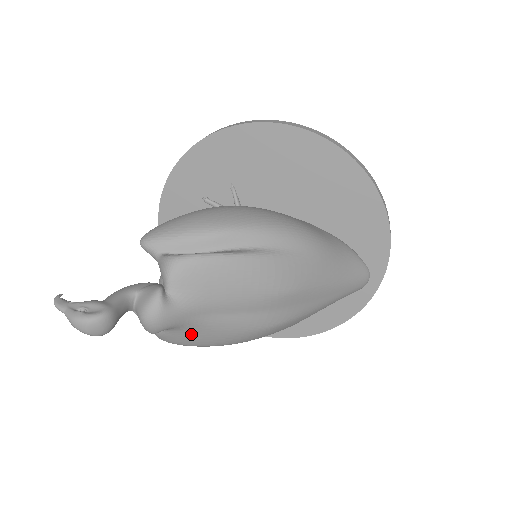
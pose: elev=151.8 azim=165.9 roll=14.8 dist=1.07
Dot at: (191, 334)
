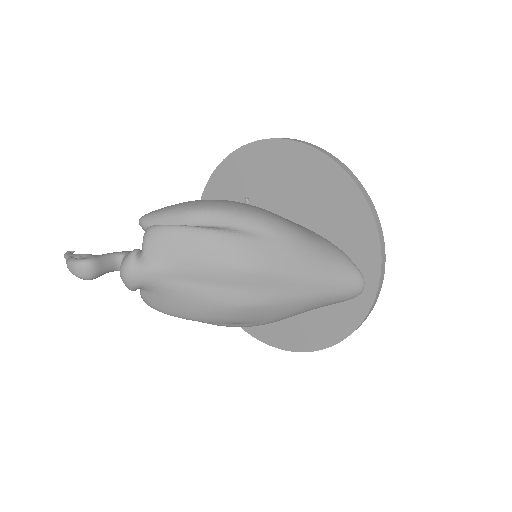
Dot at: (166, 299)
